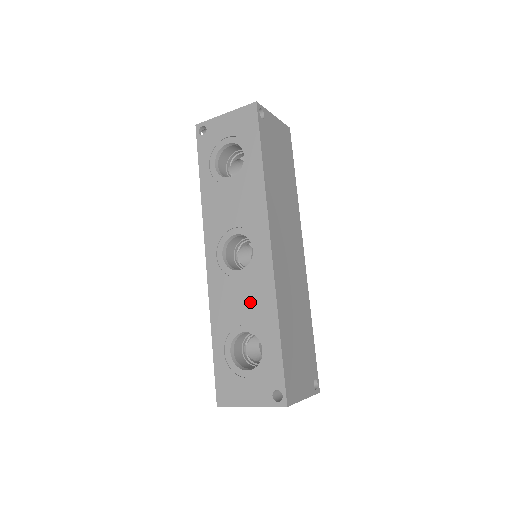
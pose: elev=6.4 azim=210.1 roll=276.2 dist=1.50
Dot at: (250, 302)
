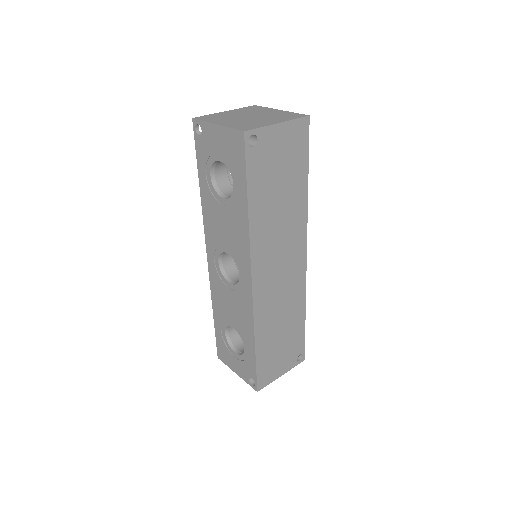
Dot at: (237, 313)
